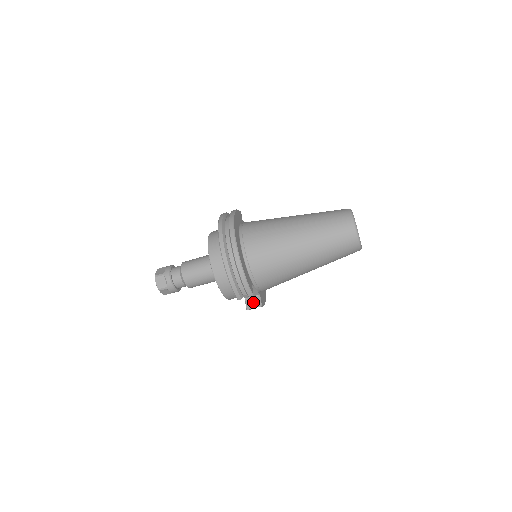
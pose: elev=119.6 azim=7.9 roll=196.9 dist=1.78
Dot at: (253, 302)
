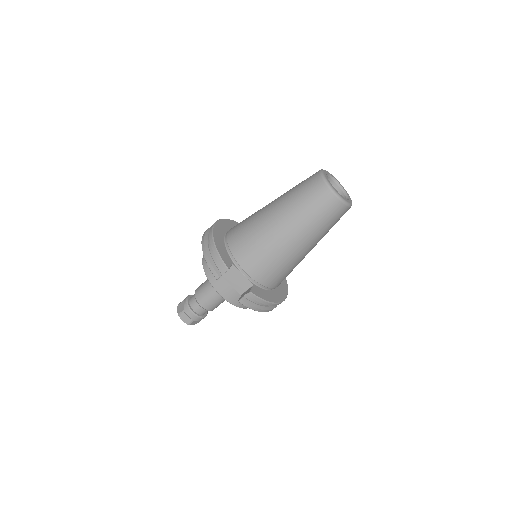
Dot at: (245, 293)
